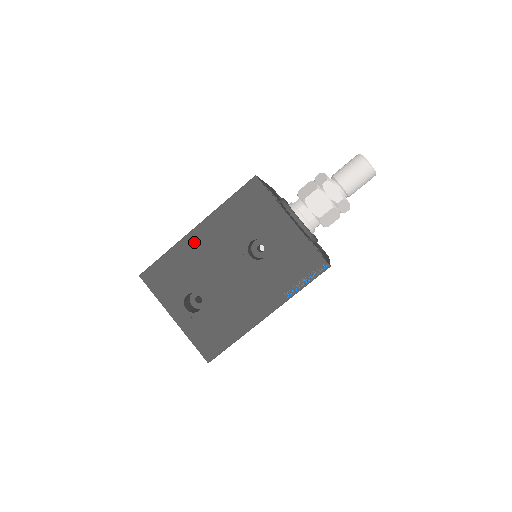
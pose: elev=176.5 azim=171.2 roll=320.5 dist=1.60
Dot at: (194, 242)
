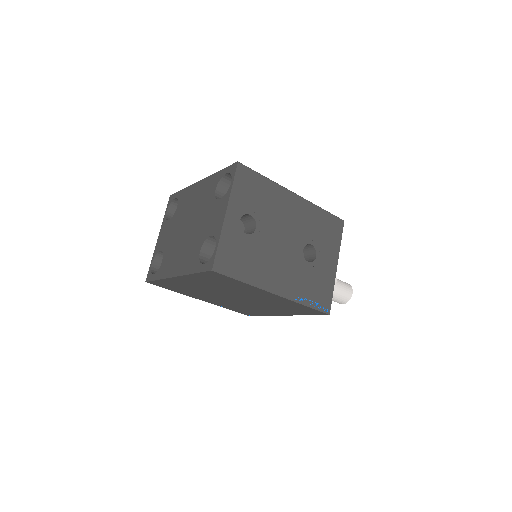
Dot at: (287, 198)
